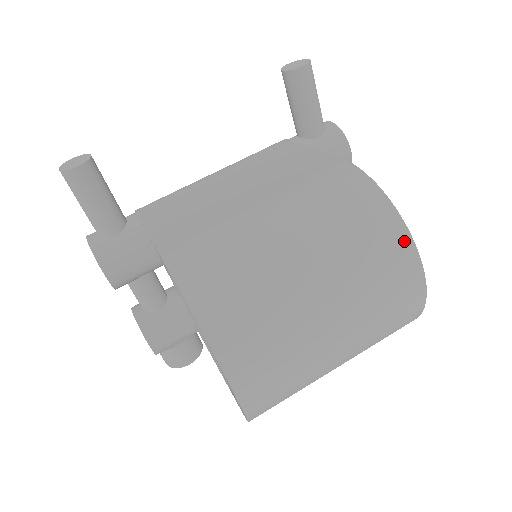
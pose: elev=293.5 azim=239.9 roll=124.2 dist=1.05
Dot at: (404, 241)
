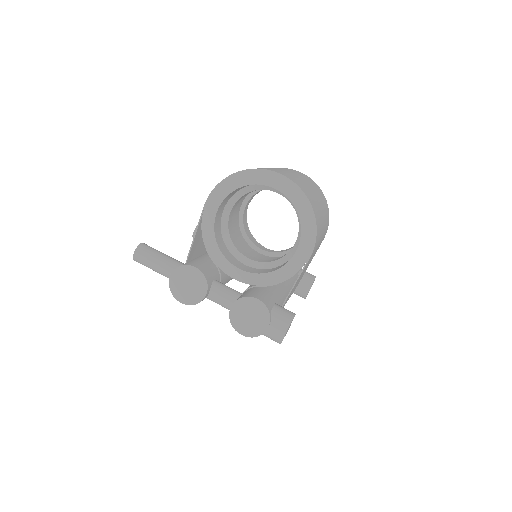
Dot at: occluded
